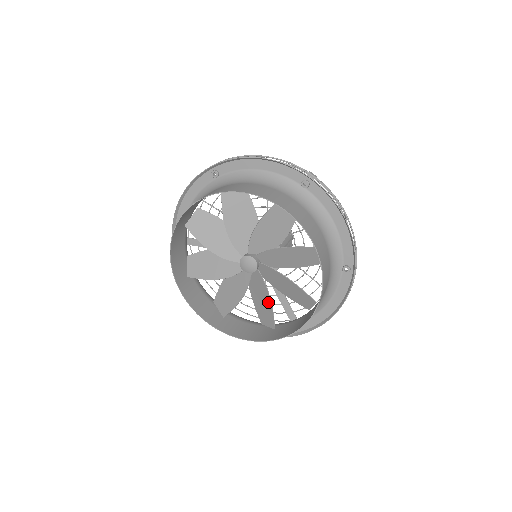
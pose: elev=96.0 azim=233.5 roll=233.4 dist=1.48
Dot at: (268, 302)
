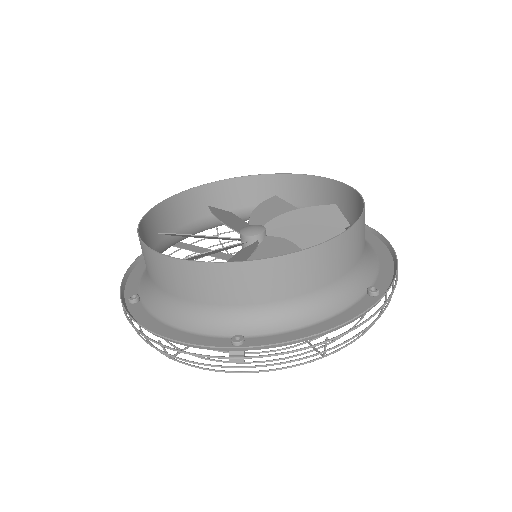
Dot at: occluded
